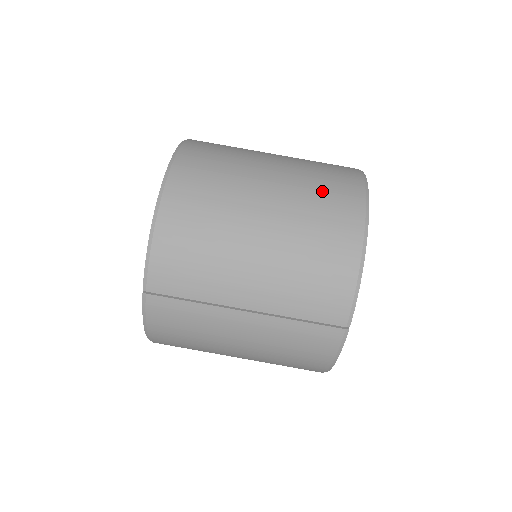
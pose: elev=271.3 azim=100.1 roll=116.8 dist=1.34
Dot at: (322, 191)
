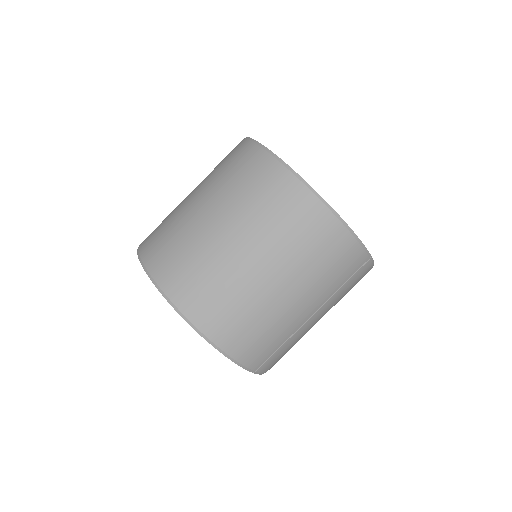
Dot at: (275, 212)
